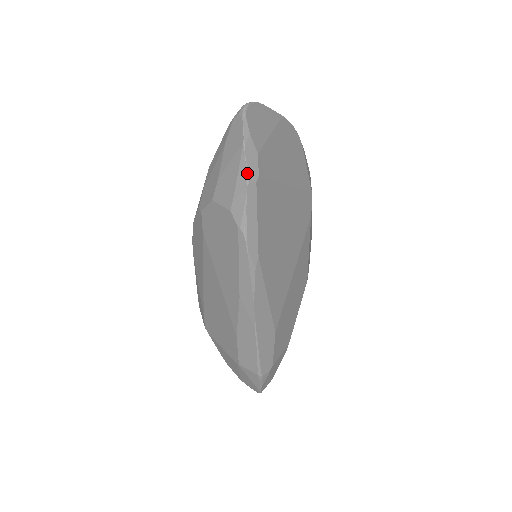
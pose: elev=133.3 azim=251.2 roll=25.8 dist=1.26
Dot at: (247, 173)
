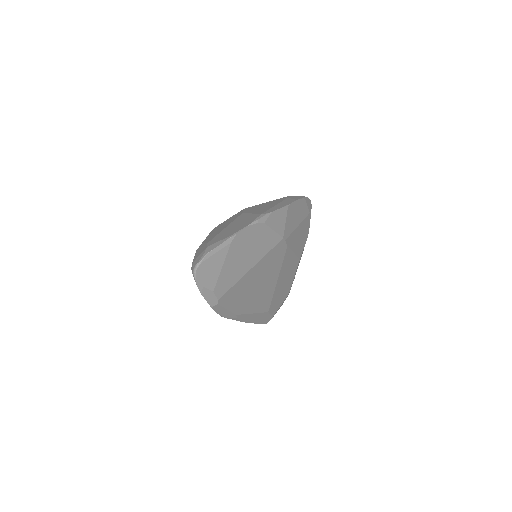
Dot at: (209, 304)
